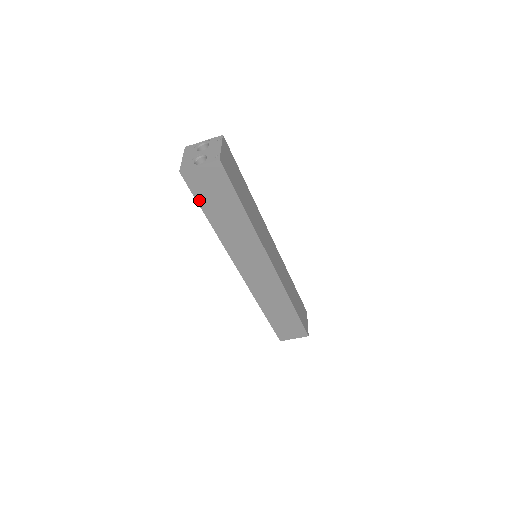
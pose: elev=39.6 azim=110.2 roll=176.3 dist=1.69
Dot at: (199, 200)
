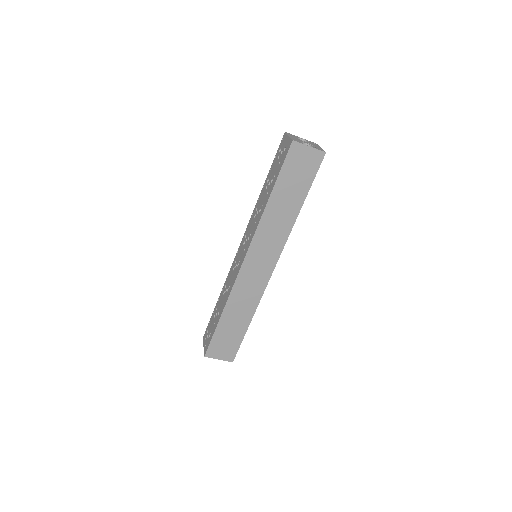
Dot at: (282, 173)
